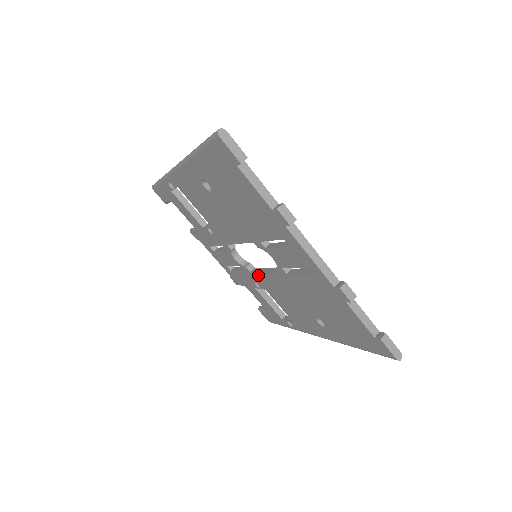
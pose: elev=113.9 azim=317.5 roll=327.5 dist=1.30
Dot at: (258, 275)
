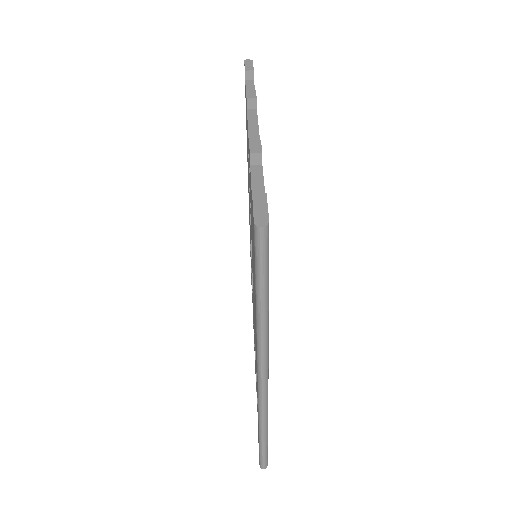
Dot at: occluded
